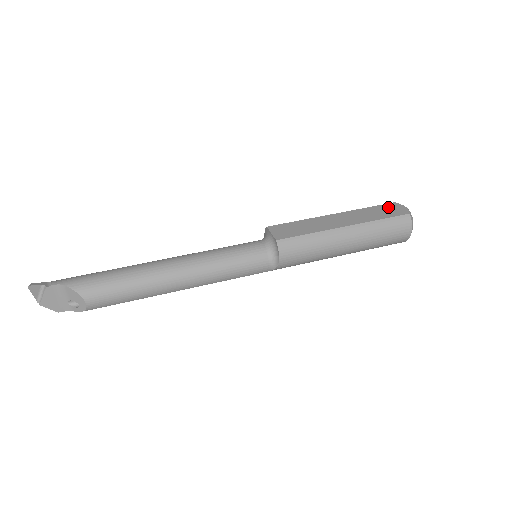
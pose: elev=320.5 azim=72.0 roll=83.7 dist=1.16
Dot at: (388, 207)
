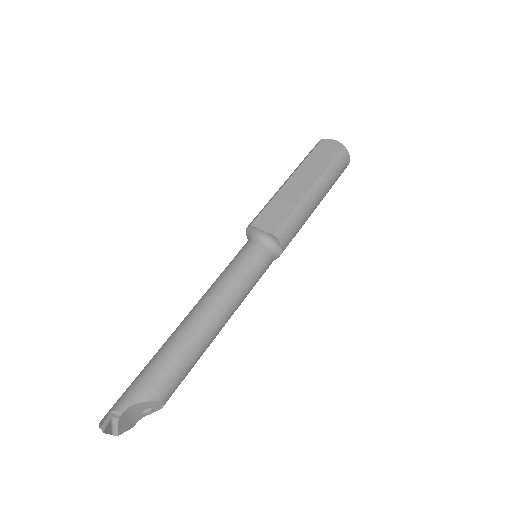
Dot at: (323, 147)
